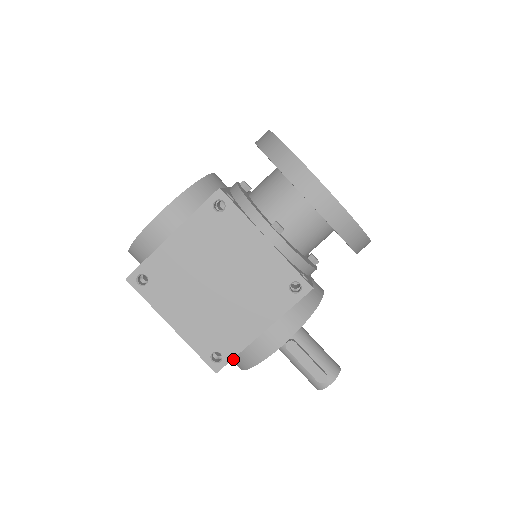
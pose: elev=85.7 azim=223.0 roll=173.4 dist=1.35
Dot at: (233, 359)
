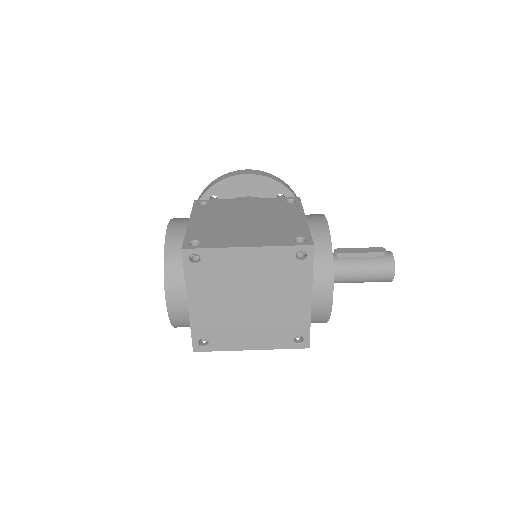
Dot at: (317, 265)
